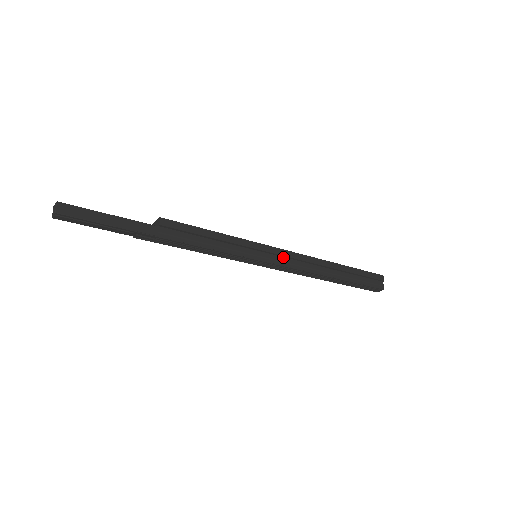
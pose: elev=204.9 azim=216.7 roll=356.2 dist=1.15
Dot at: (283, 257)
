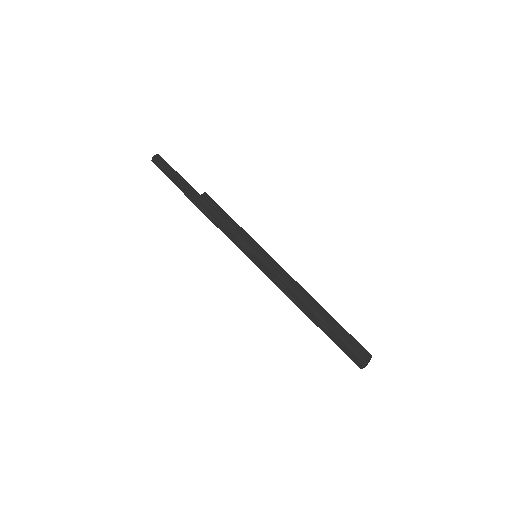
Dot at: (277, 270)
